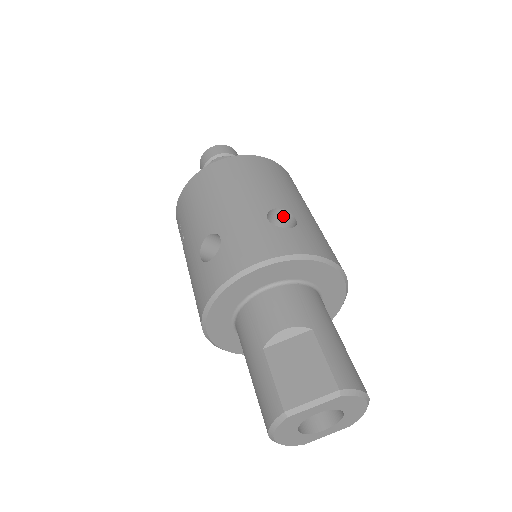
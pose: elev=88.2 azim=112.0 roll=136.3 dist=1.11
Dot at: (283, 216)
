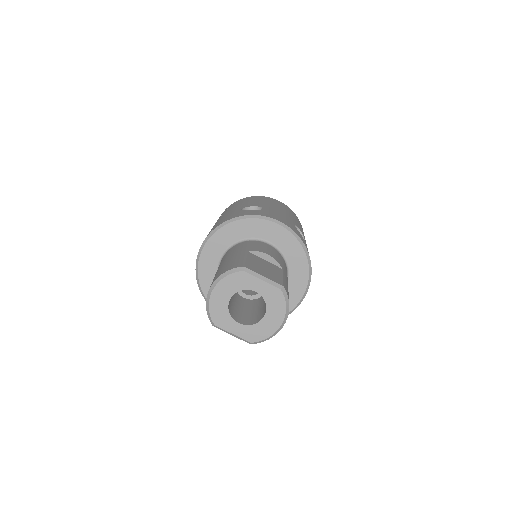
Dot at: occluded
